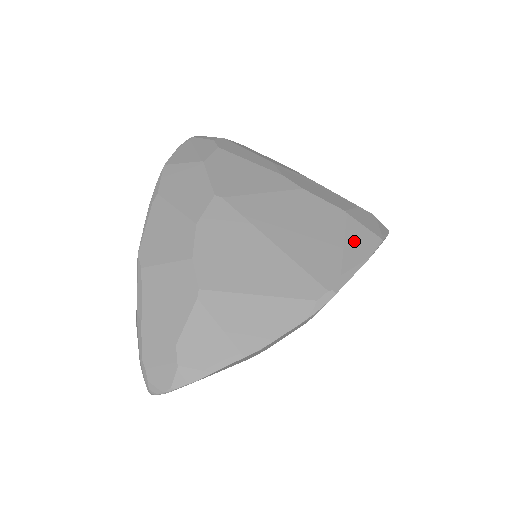
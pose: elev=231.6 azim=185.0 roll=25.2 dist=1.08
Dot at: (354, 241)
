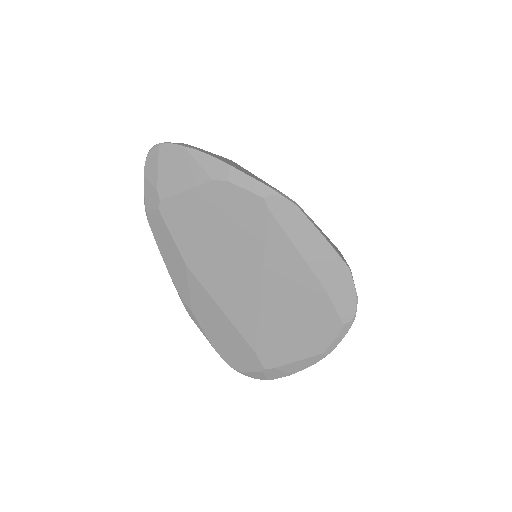
Dot at: (332, 243)
